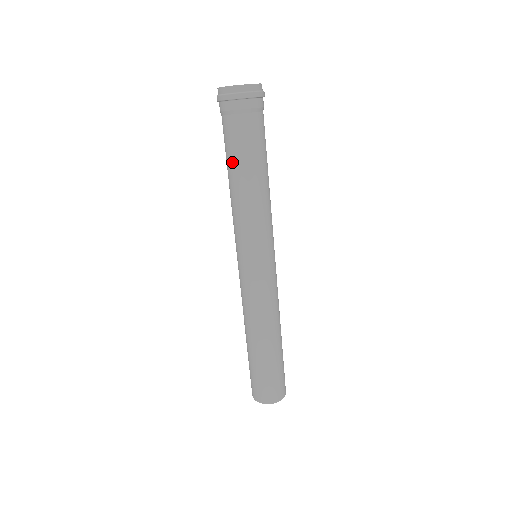
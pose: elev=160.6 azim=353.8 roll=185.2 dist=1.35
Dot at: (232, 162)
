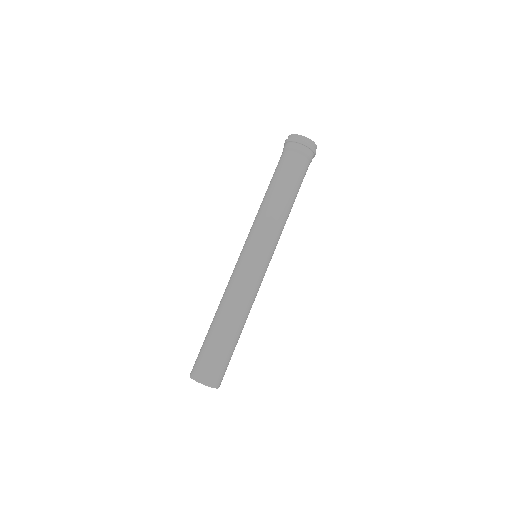
Dot at: (289, 184)
